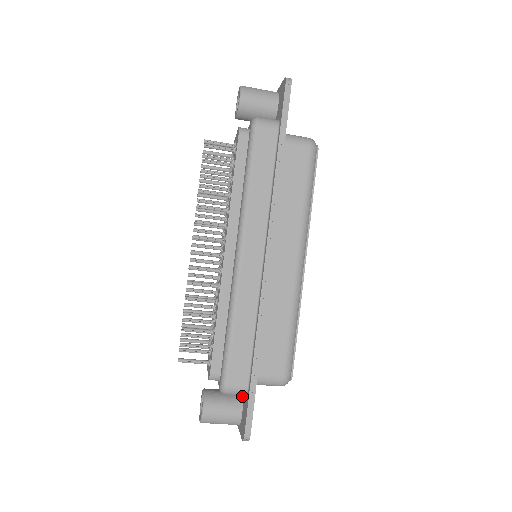
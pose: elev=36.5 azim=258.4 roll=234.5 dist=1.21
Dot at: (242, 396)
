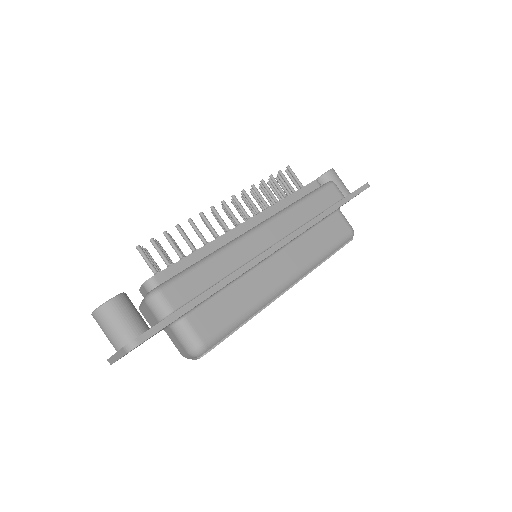
Dot at: occluded
